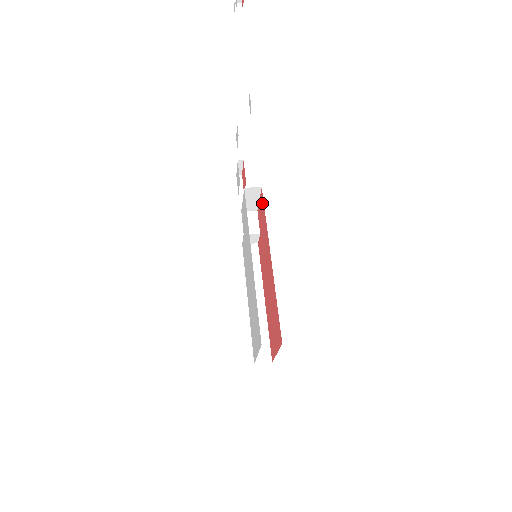
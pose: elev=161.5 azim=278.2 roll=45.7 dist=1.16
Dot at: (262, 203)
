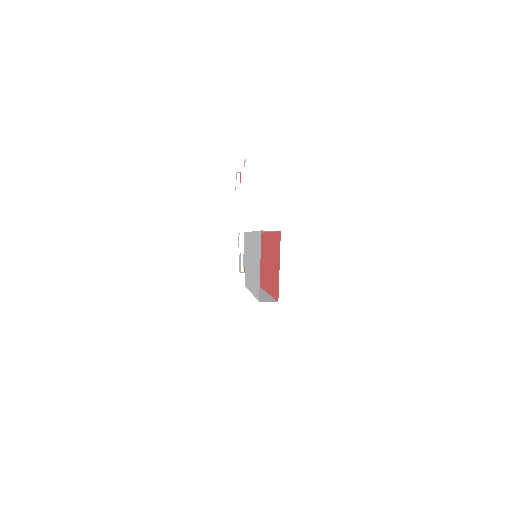
Dot at: occluded
